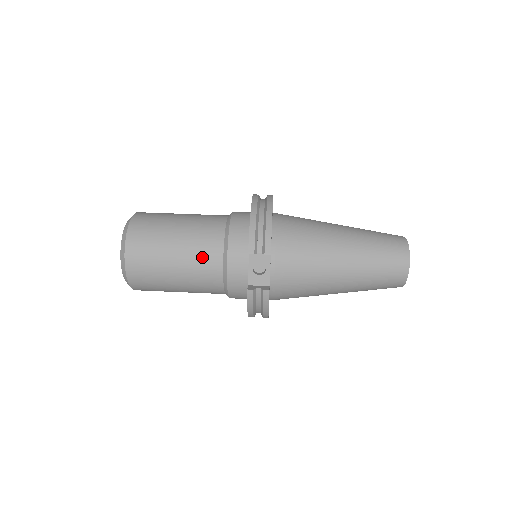
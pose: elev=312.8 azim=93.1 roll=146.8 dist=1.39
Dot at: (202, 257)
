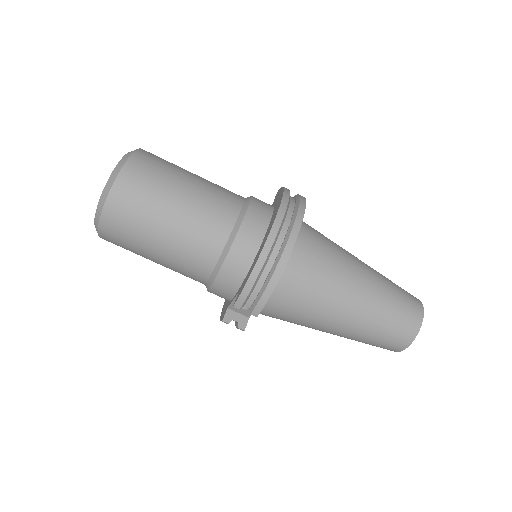
Dot at: (187, 266)
